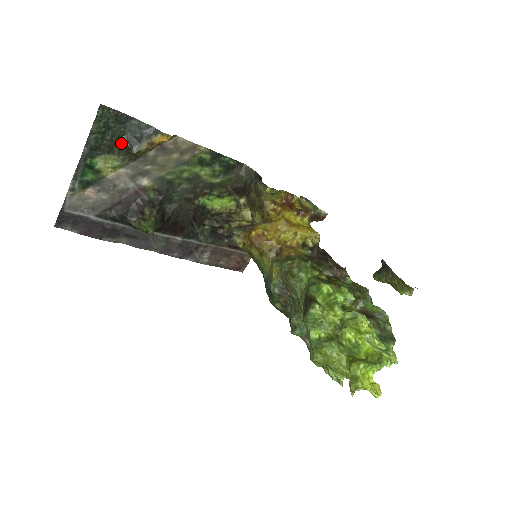
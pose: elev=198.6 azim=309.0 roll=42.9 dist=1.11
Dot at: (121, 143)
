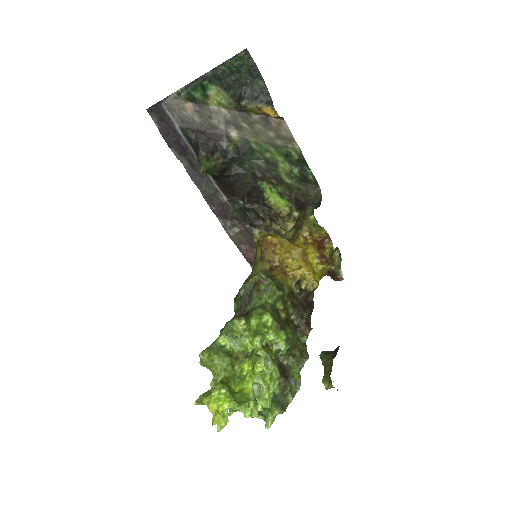
Dot at: (239, 90)
